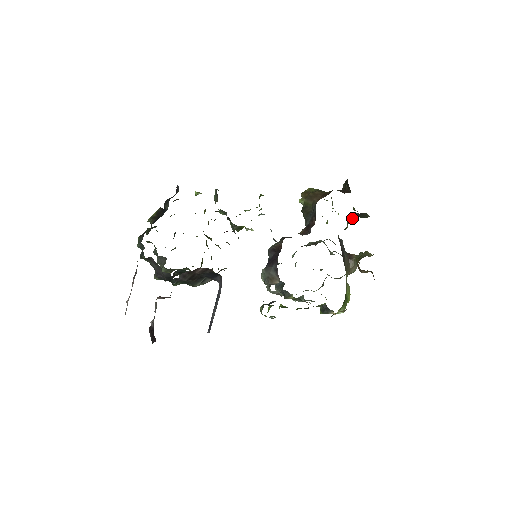
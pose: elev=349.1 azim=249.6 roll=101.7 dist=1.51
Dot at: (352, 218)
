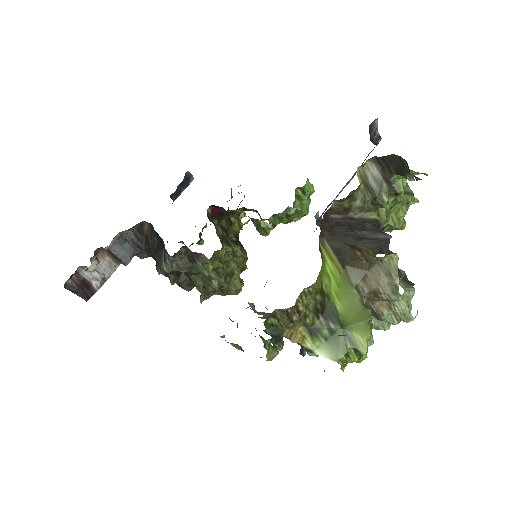
Dot at: (387, 179)
